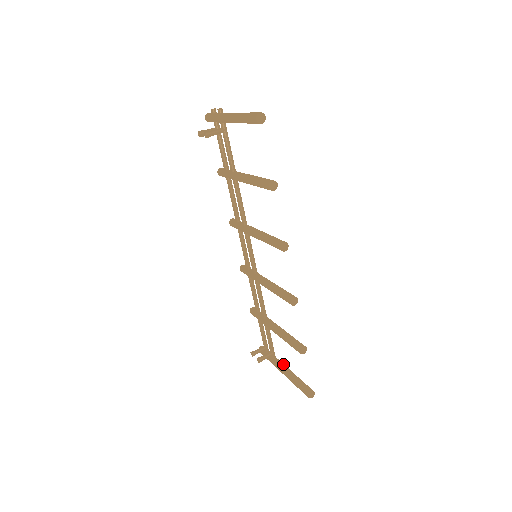
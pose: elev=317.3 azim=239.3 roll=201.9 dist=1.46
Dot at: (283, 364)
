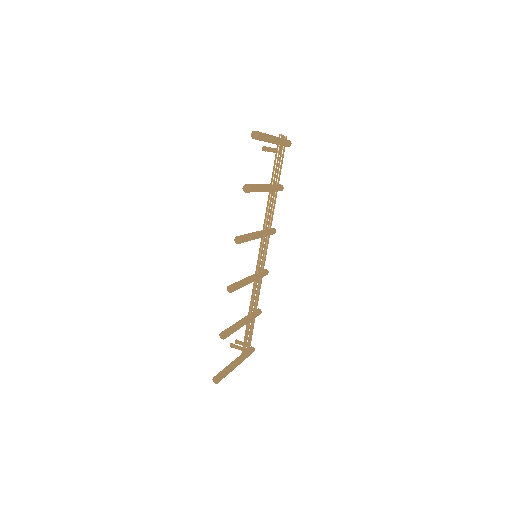
Dot at: (239, 360)
